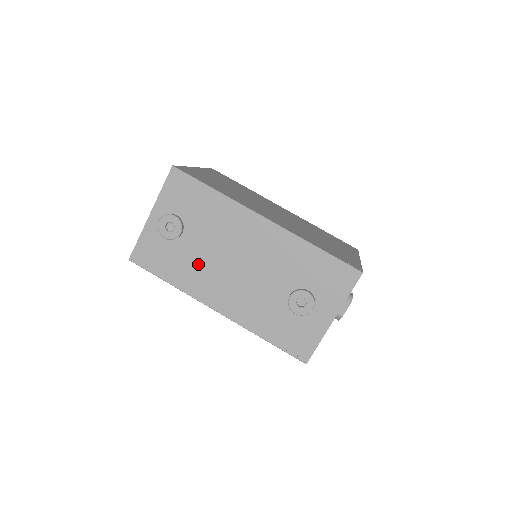
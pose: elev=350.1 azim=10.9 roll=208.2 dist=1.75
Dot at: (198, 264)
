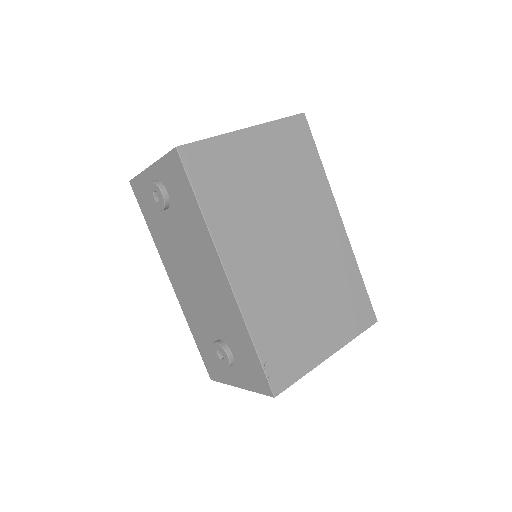
Dot at: (170, 243)
